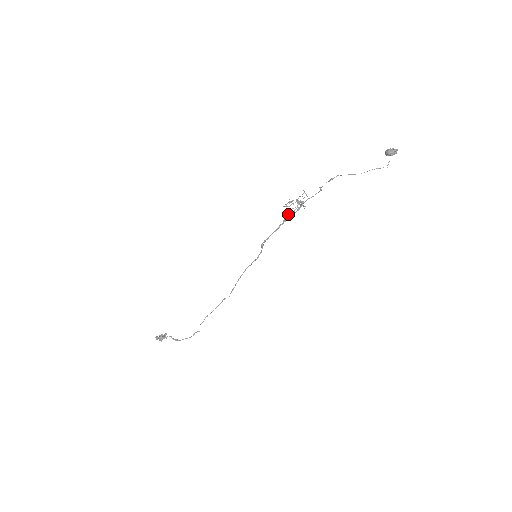
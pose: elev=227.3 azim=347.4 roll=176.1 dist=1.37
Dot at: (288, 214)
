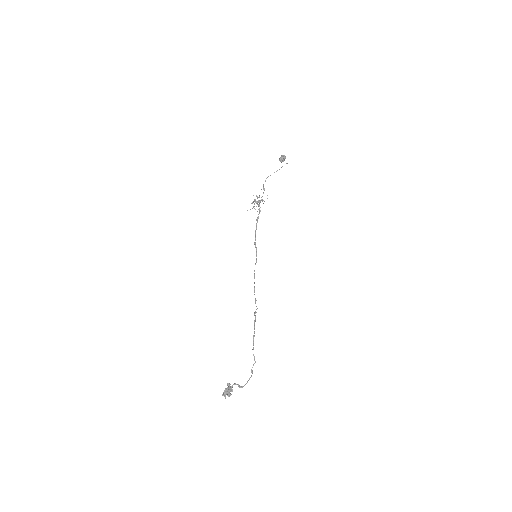
Dot at: (257, 211)
